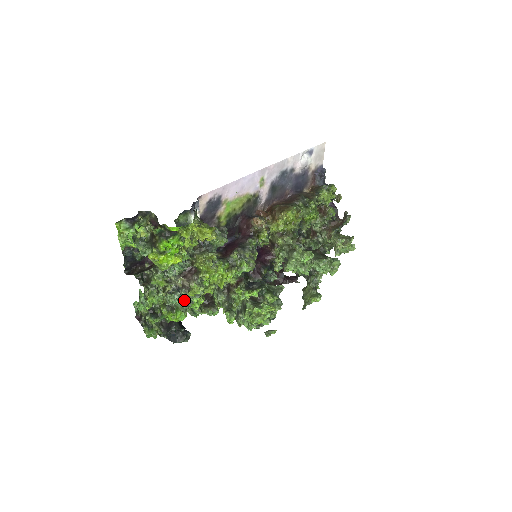
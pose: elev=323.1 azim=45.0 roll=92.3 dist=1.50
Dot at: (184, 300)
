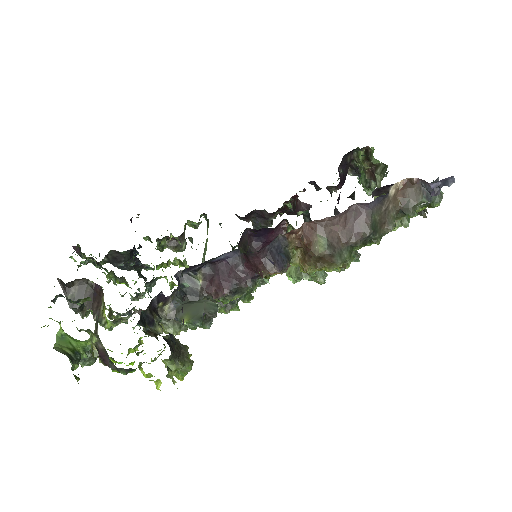
Dot at: (137, 297)
